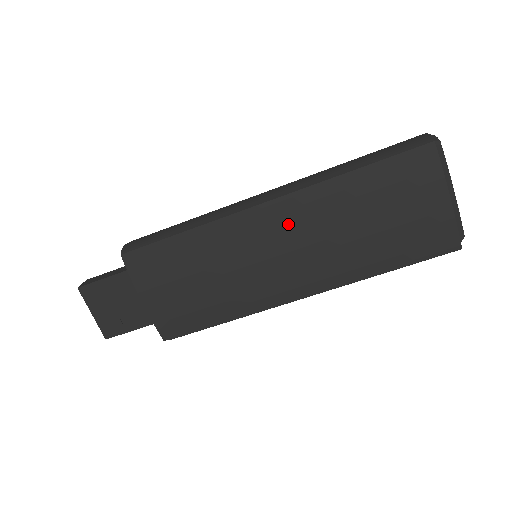
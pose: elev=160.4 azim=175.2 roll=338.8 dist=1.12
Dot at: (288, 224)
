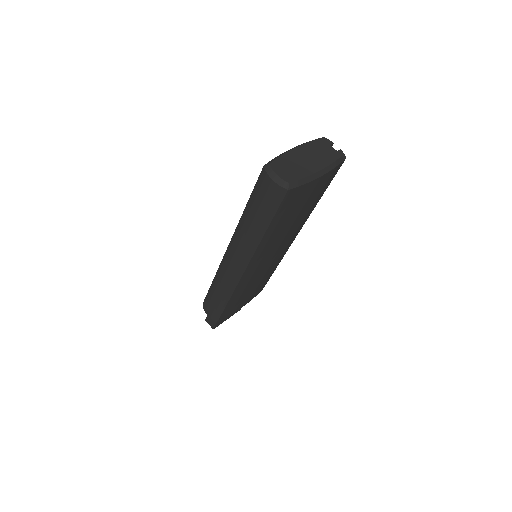
Dot at: (263, 258)
